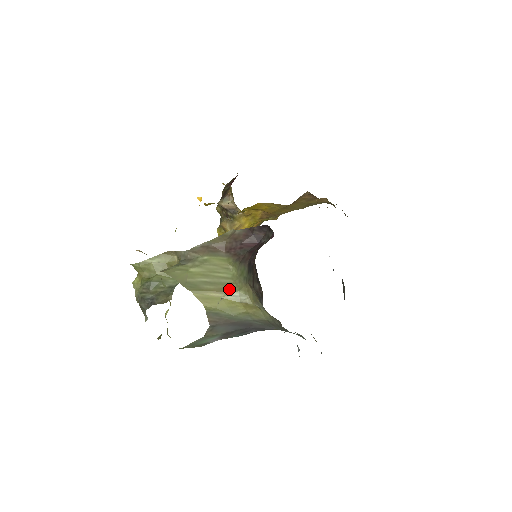
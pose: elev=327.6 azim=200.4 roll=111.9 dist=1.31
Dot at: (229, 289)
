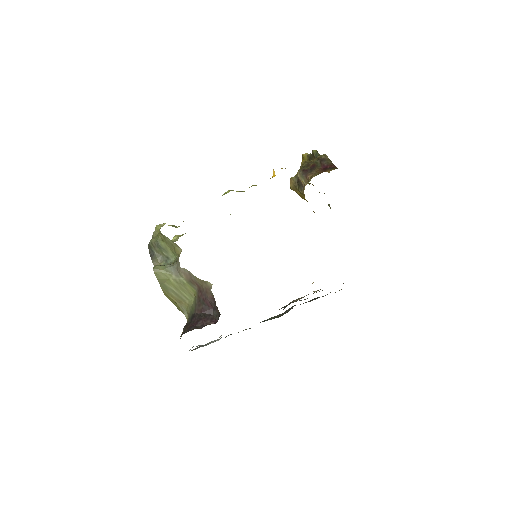
Dot at: (183, 304)
